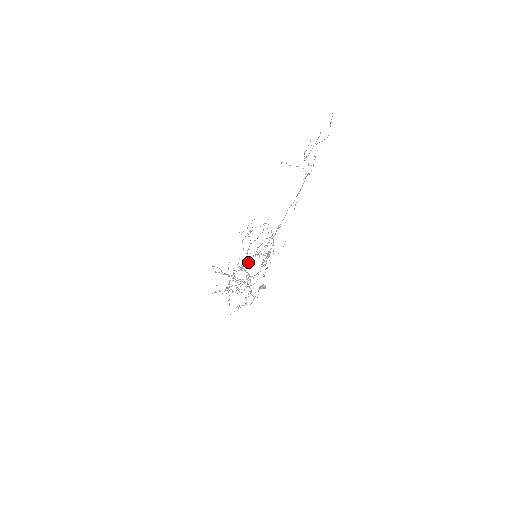
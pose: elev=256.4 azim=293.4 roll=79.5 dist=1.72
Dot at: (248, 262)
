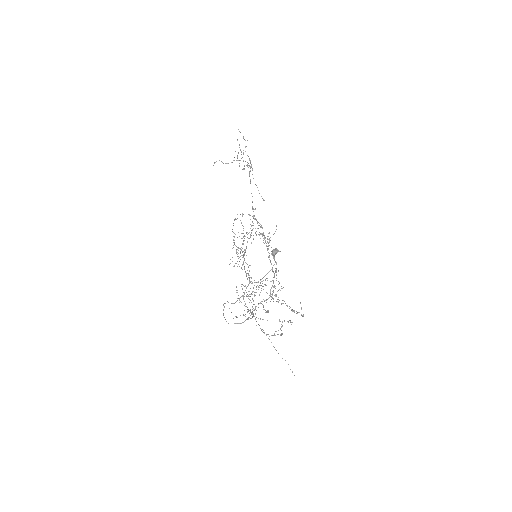
Dot at: occluded
